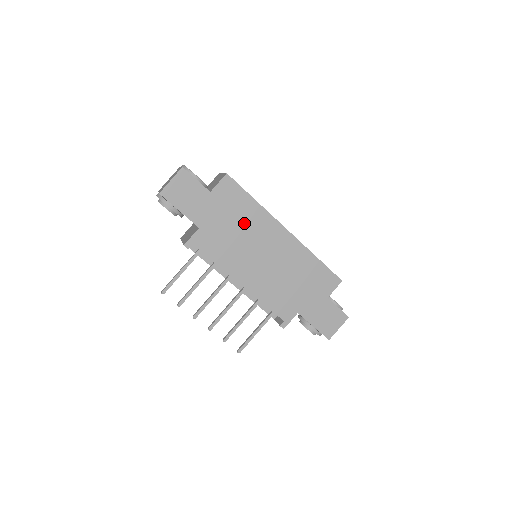
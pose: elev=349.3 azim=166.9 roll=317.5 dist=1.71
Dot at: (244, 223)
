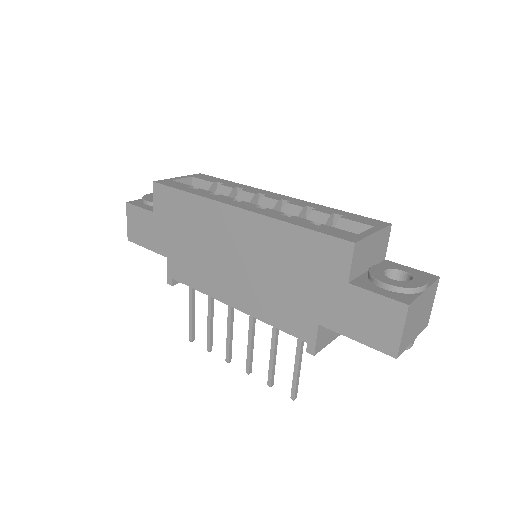
Dot at: (195, 228)
